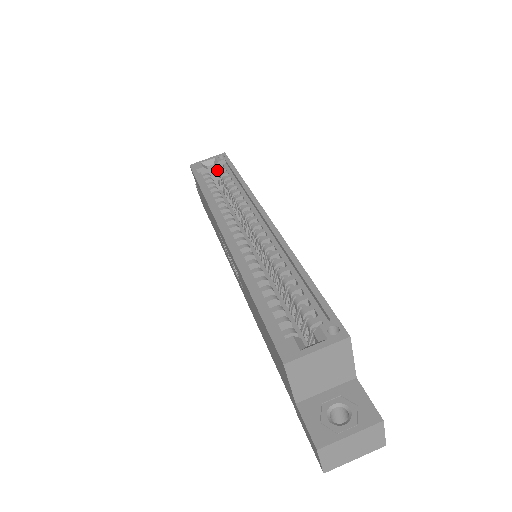
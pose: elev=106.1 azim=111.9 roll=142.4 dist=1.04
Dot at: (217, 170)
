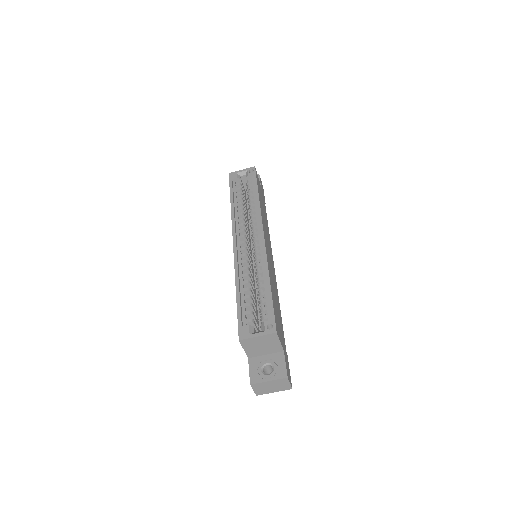
Dot at: (247, 180)
